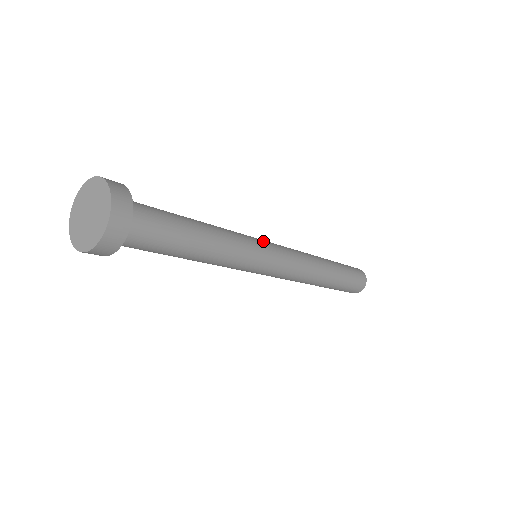
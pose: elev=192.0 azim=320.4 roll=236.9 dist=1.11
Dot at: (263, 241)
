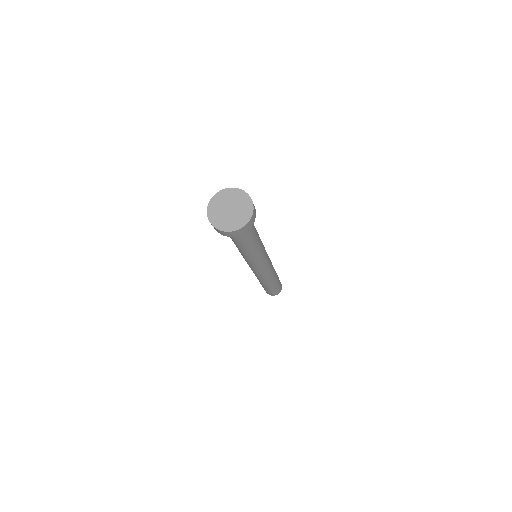
Dot at: occluded
